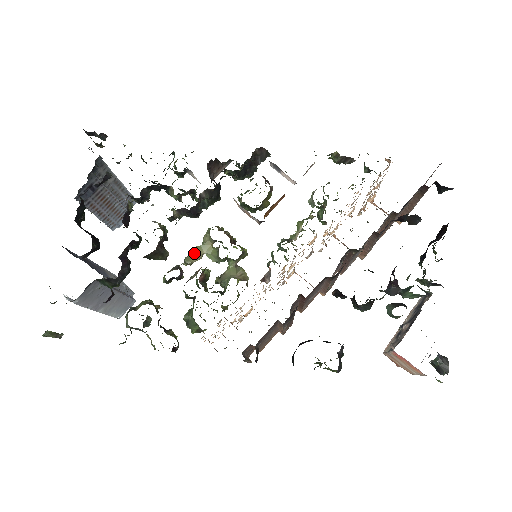
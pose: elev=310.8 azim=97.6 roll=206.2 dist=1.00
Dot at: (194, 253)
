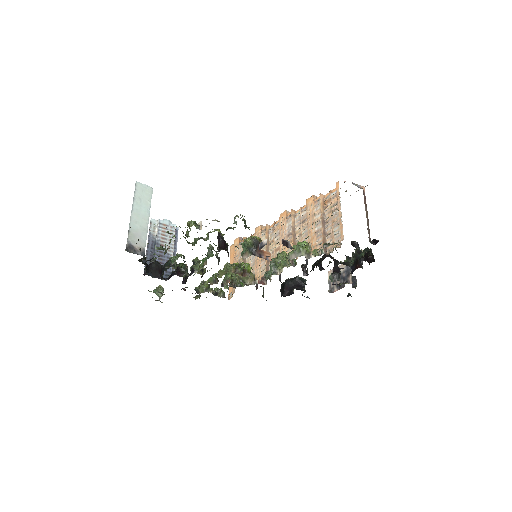
Dot at: (222, 274)
